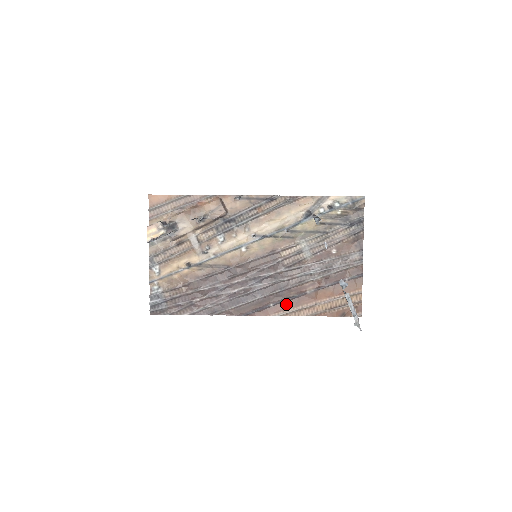
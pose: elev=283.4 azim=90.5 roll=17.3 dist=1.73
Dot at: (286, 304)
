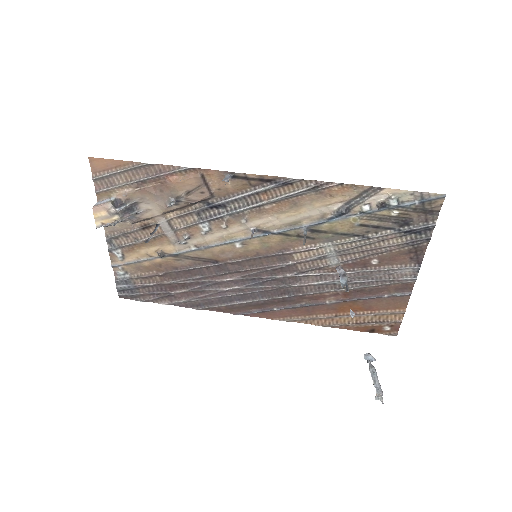
Dot at: (295, 310)
